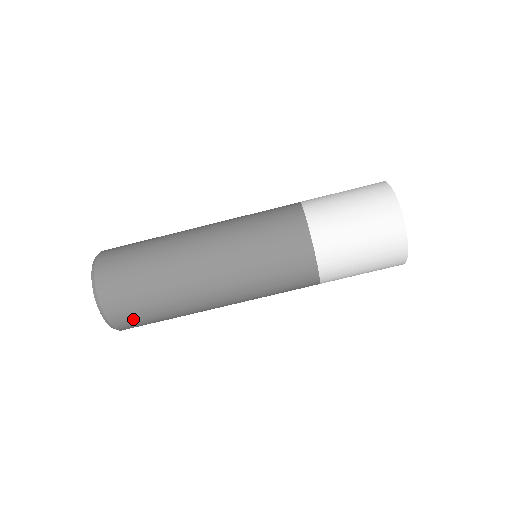
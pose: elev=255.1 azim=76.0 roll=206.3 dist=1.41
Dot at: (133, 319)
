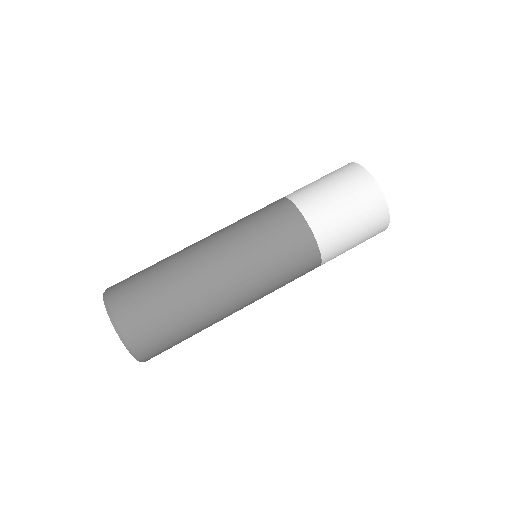
Dot at: (141, 317)
